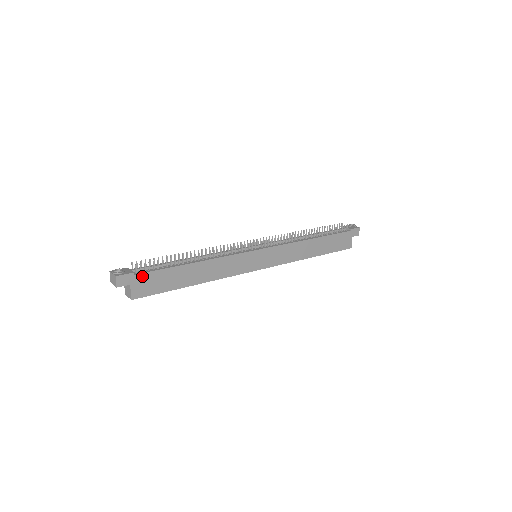
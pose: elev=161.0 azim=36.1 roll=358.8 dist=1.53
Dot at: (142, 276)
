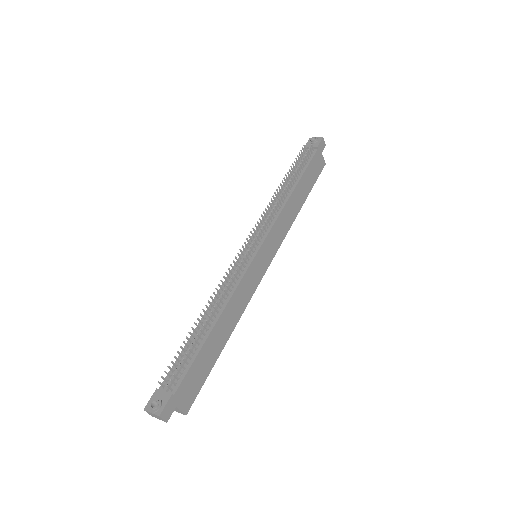
Dot at: (180, 388)
